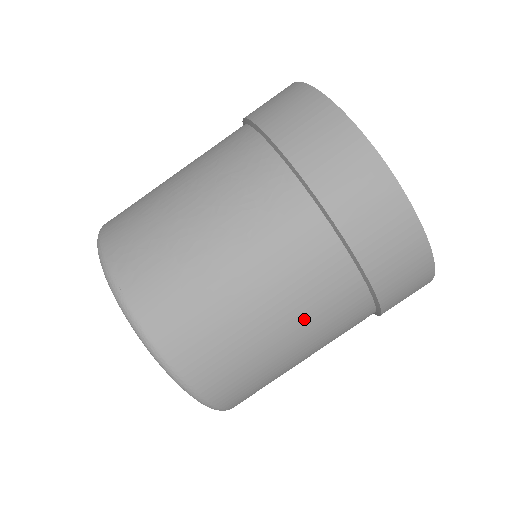
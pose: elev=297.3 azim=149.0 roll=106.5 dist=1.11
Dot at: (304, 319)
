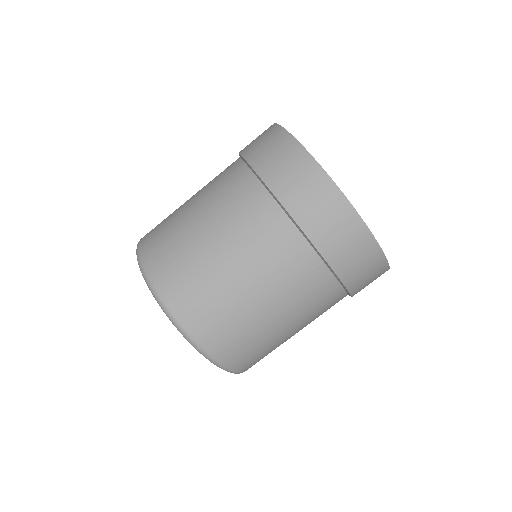
Dot at: (282, 295)
